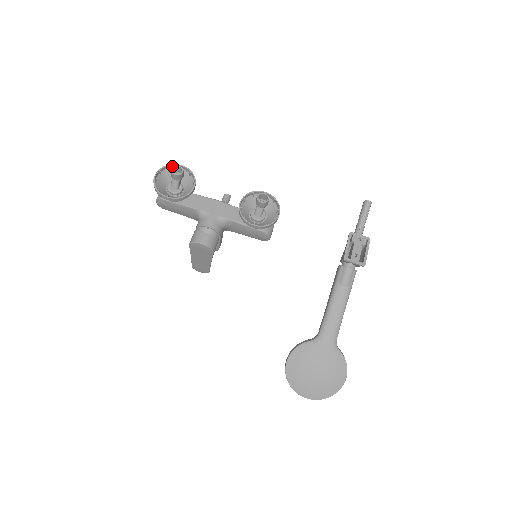
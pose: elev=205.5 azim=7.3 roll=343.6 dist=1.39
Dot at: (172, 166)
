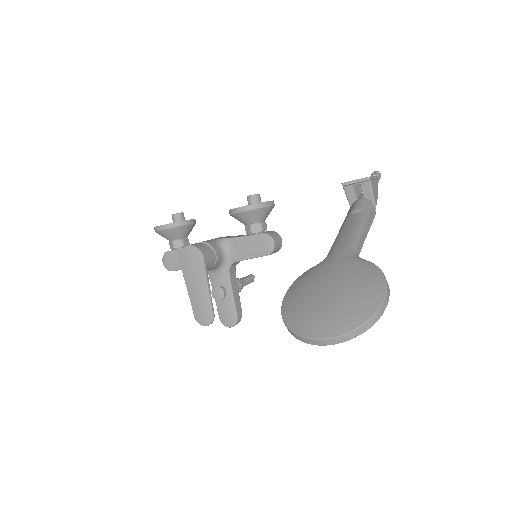
Dot at: occluded
